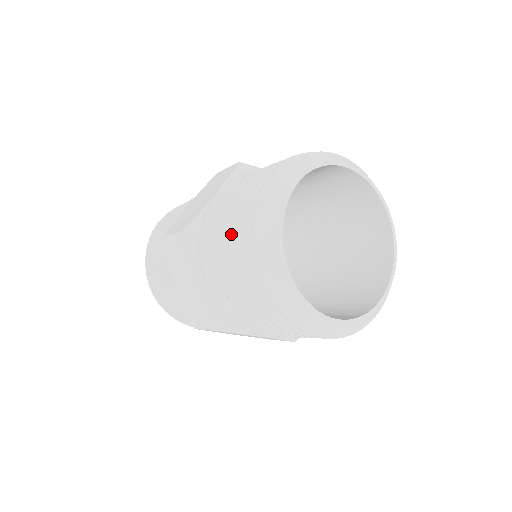
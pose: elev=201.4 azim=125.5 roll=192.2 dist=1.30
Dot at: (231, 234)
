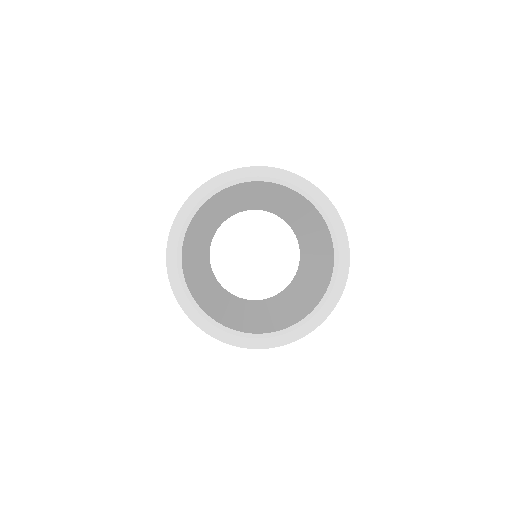
Dot at: occluded
